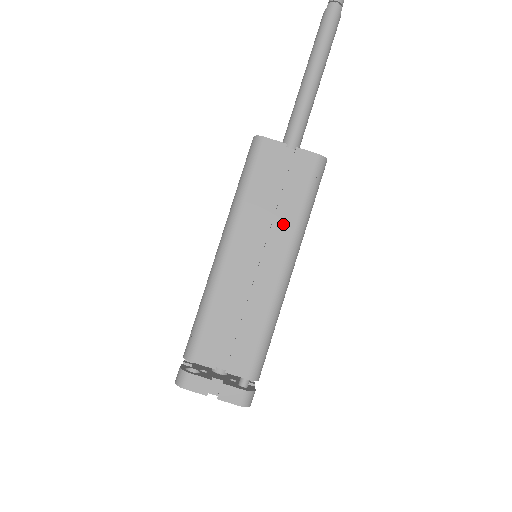
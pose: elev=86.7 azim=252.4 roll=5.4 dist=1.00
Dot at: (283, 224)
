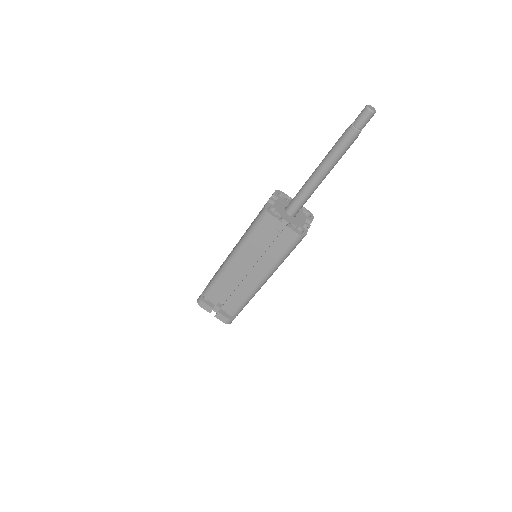
Dot at: (267, 260)
